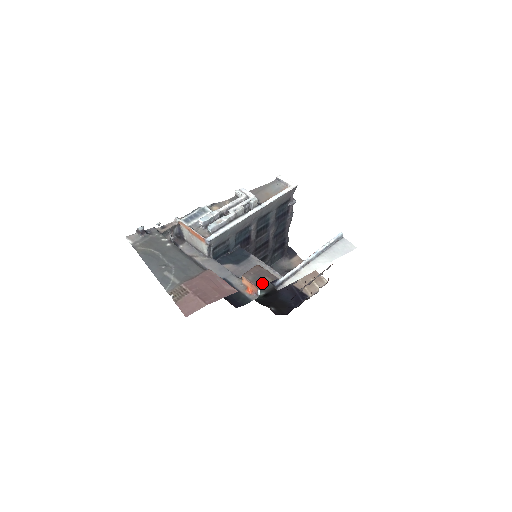
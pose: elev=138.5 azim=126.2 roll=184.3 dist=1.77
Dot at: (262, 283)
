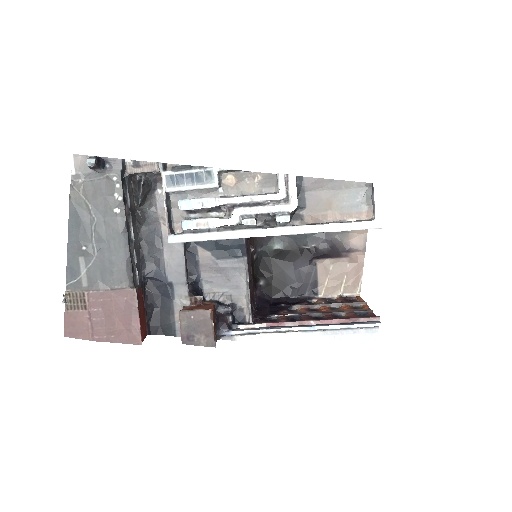
Dot at: (190, 340)
